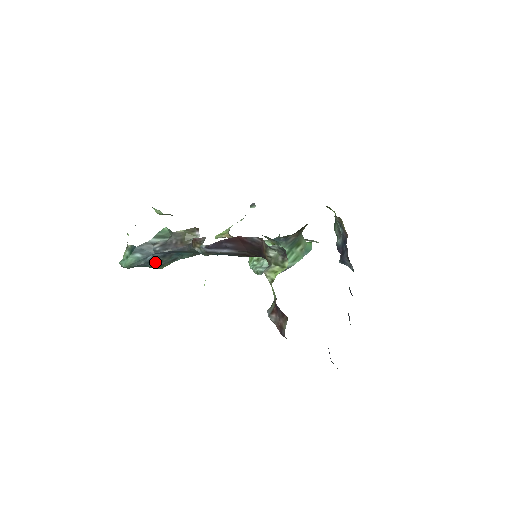
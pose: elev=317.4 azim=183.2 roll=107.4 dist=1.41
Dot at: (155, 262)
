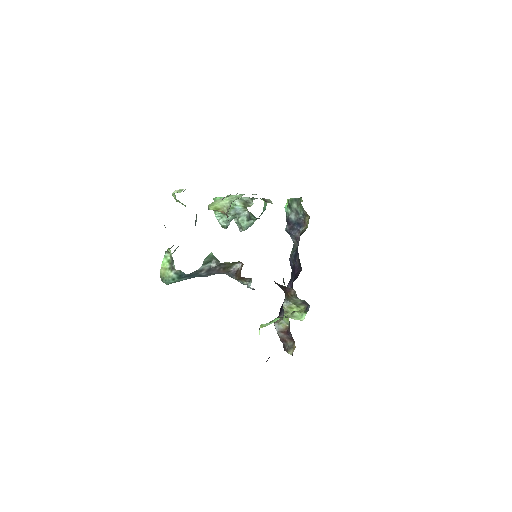
Dot at: occluded
